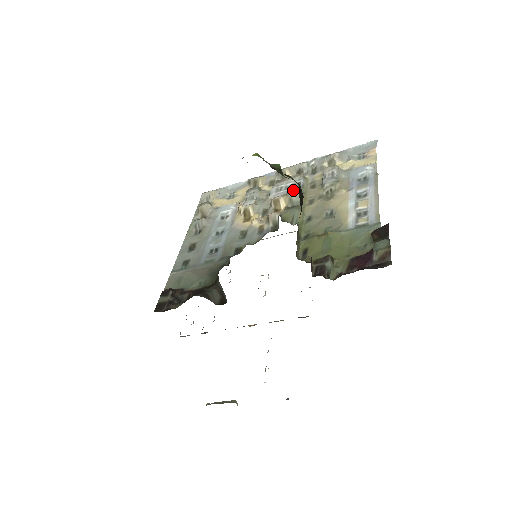
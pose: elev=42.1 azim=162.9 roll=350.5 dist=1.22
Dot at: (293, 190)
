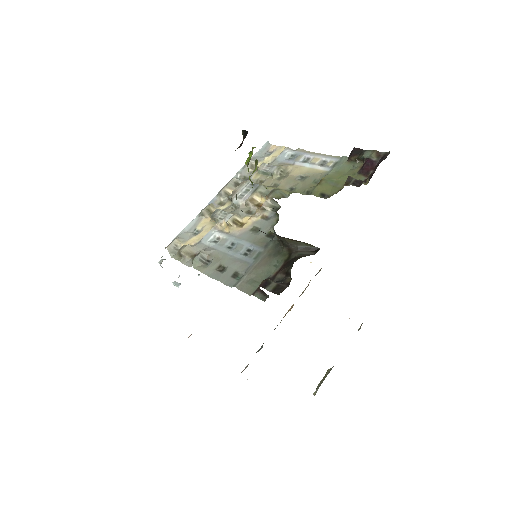
Dot at: (254, 188)
